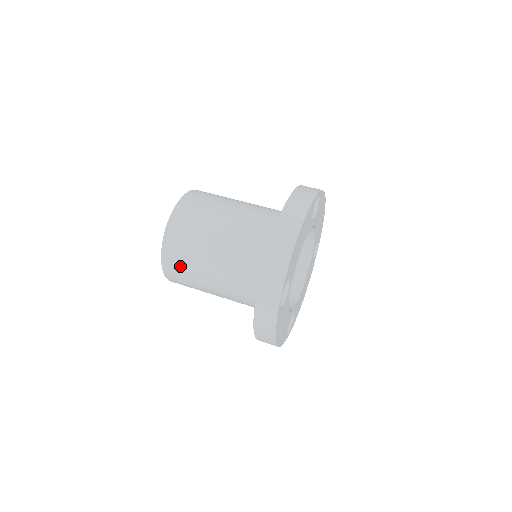
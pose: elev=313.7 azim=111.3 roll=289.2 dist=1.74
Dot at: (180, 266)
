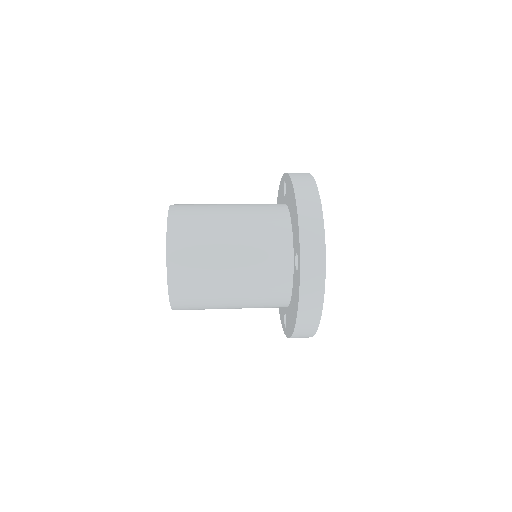
Dot at: (192, 275)
